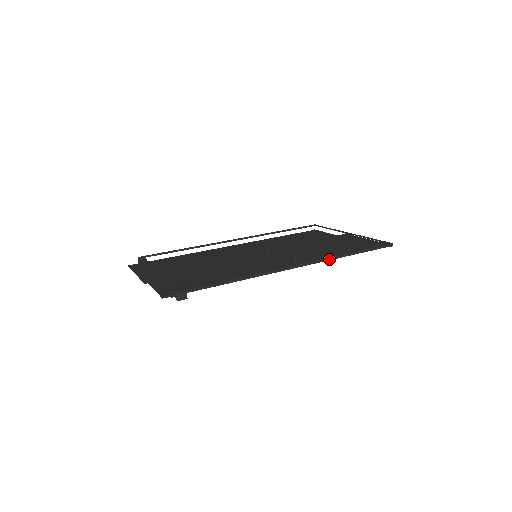
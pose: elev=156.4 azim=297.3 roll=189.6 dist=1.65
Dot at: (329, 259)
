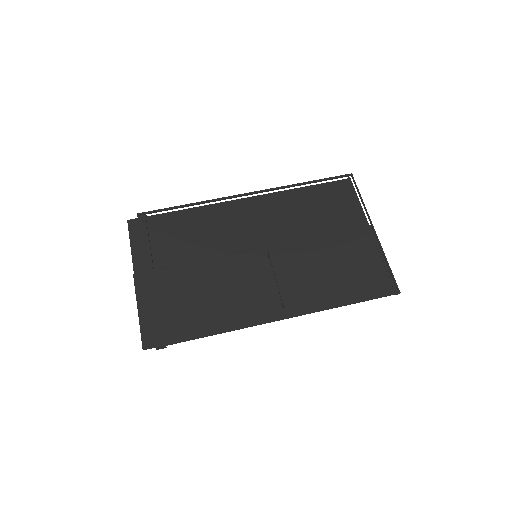
Dot at: (319, 310)
